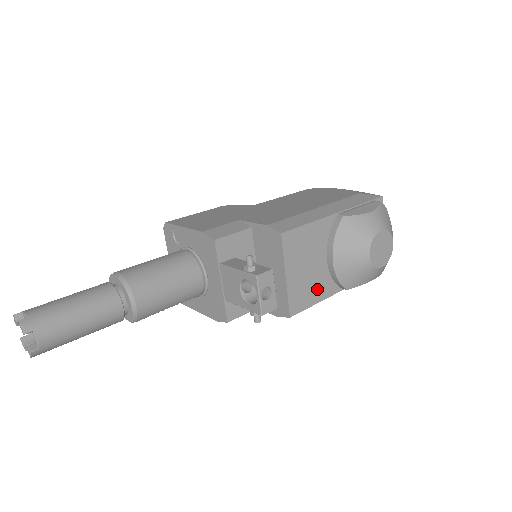
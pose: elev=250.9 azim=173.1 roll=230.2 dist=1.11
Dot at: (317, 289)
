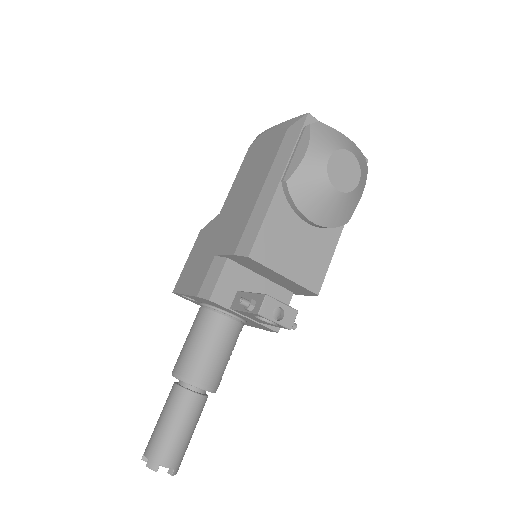
Dot at: (321, 251)
